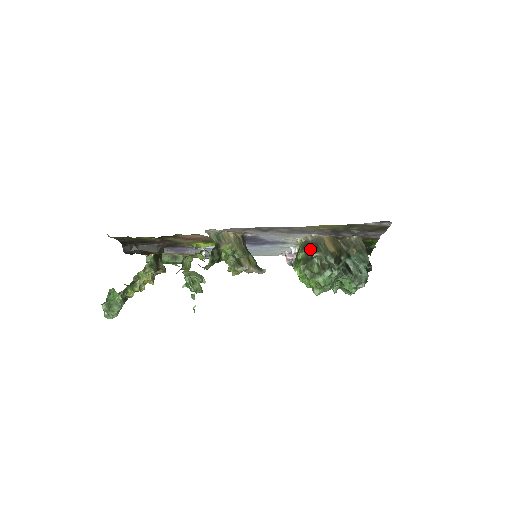
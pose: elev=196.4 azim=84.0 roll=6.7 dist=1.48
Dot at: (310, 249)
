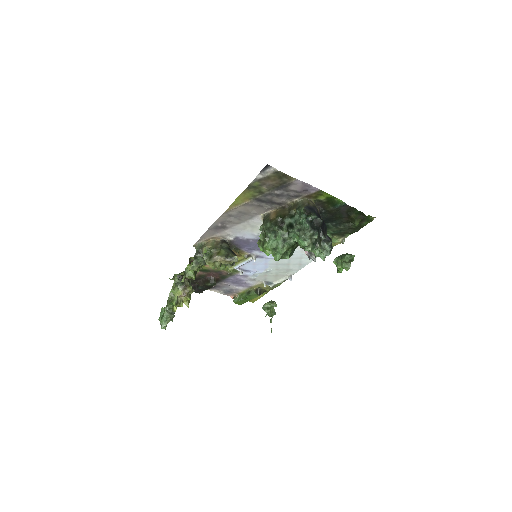
Dot at: occluded
